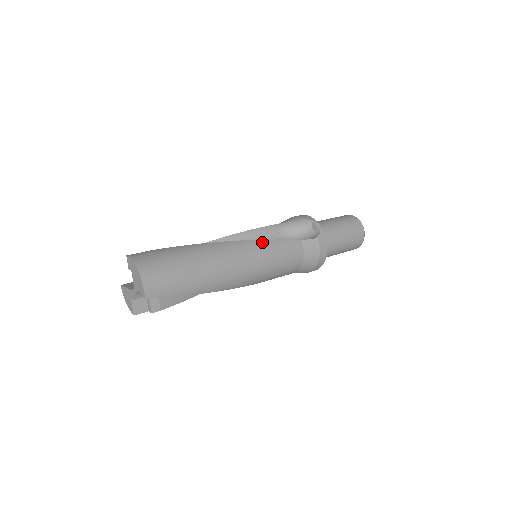
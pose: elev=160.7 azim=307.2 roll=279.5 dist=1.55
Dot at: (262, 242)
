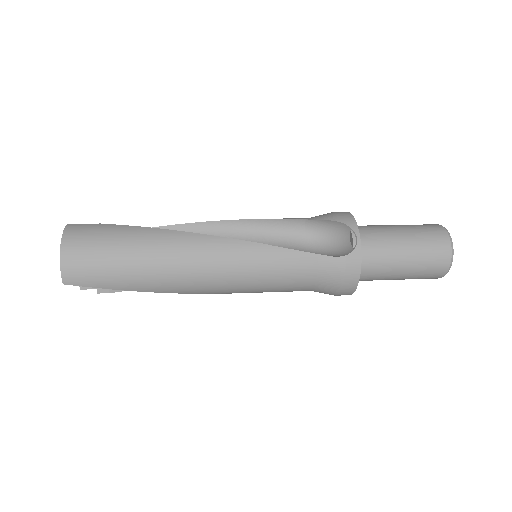
Dot at: (250, 245)
